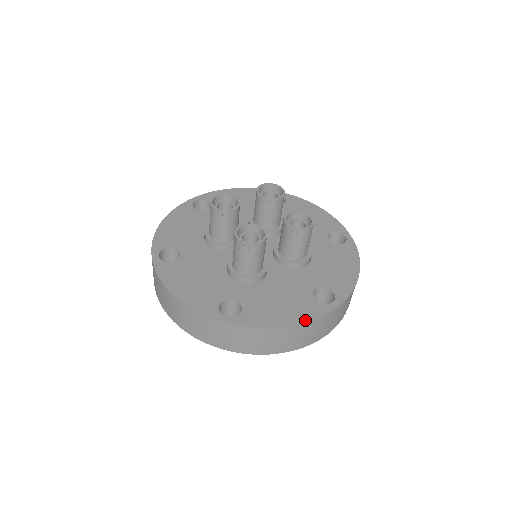
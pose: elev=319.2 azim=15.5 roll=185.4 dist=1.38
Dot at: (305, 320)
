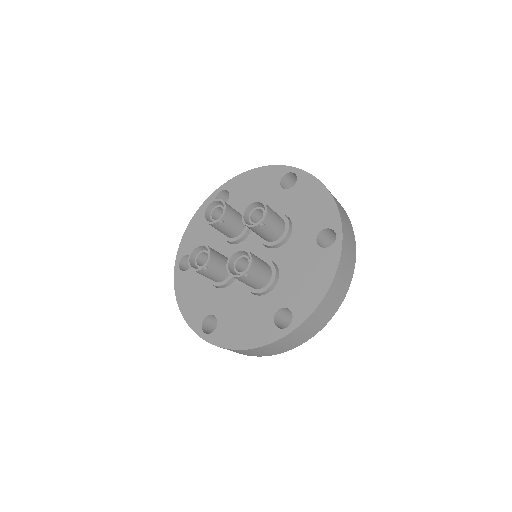
Dot at: (333, 272)
